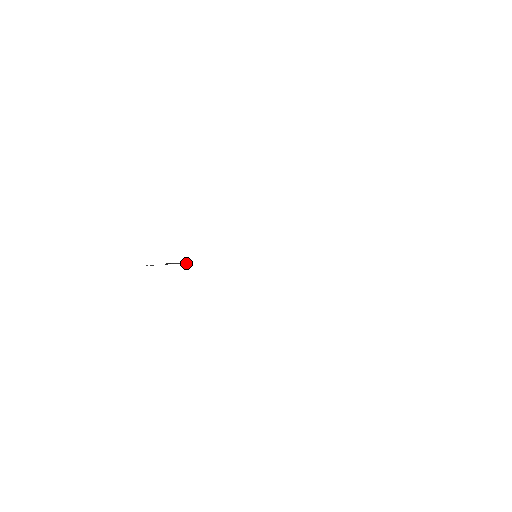
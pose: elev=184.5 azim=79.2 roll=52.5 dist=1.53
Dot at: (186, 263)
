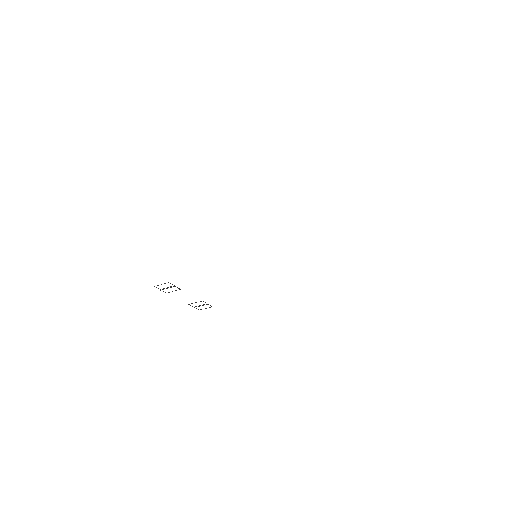
Dot at: (211, 306)
